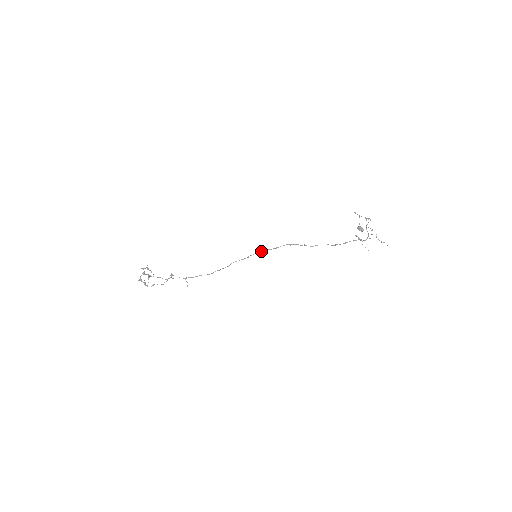
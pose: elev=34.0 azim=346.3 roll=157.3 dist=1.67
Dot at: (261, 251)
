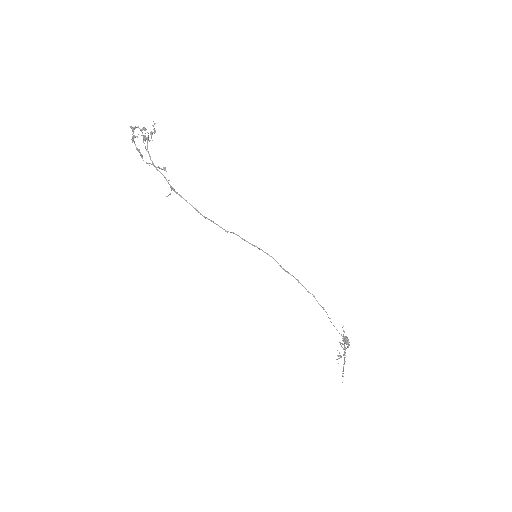
Dot at: (271, 256)
